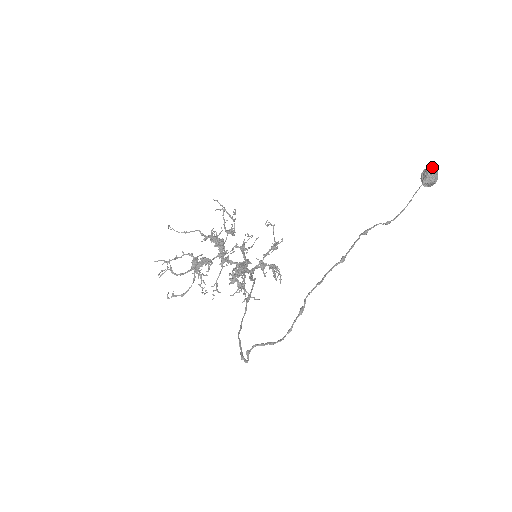
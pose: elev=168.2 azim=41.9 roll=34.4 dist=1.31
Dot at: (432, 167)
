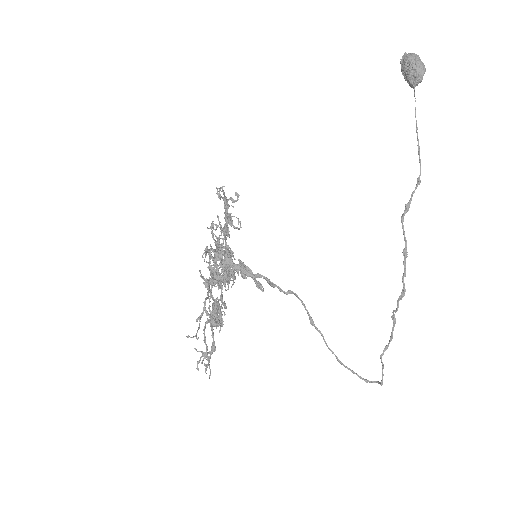
Dot at: (418, 57)
